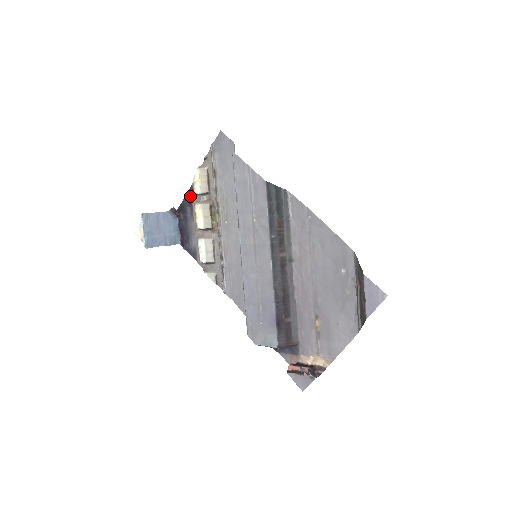
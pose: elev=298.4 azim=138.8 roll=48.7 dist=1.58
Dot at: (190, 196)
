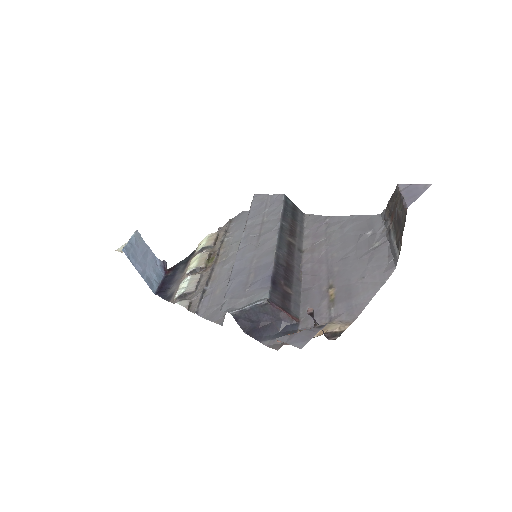
Dot at: (189, 257)
